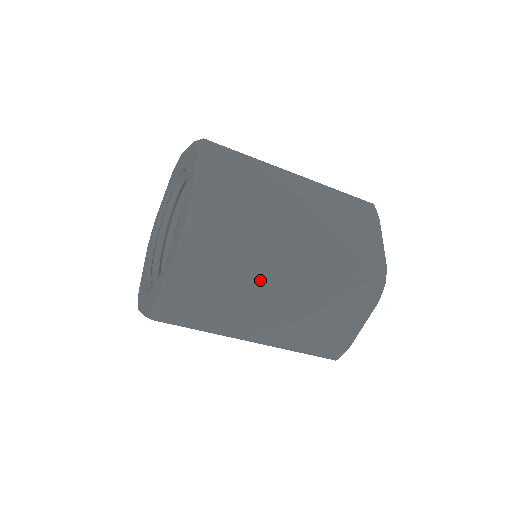
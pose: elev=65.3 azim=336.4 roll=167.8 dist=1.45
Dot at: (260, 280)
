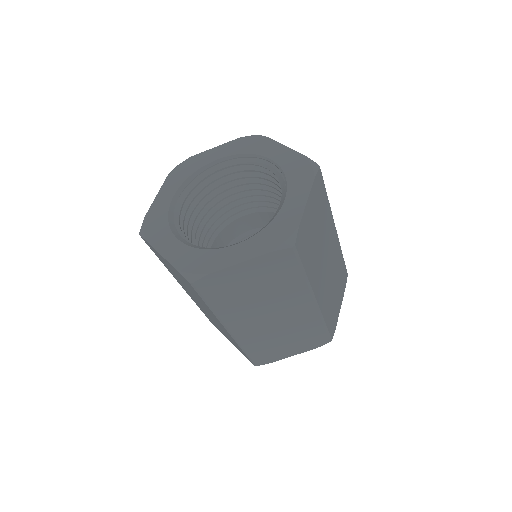
Dot at: (281, 301)
